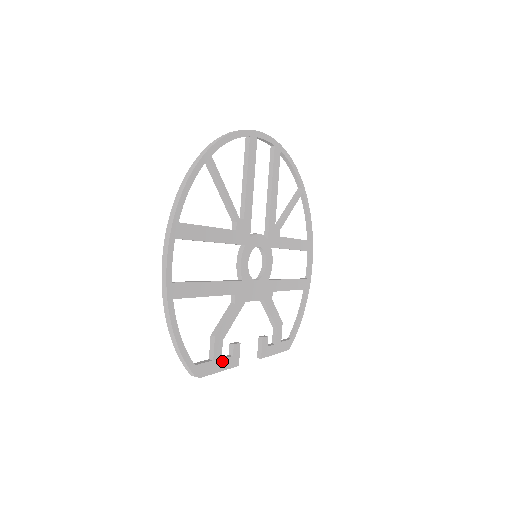
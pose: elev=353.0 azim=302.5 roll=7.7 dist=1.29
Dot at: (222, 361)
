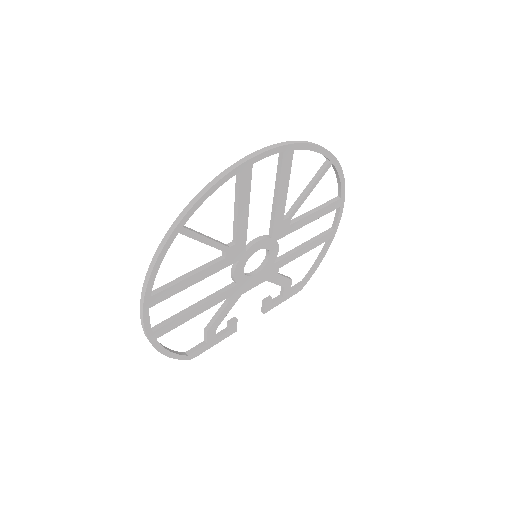
Dot at: (217, 339)
